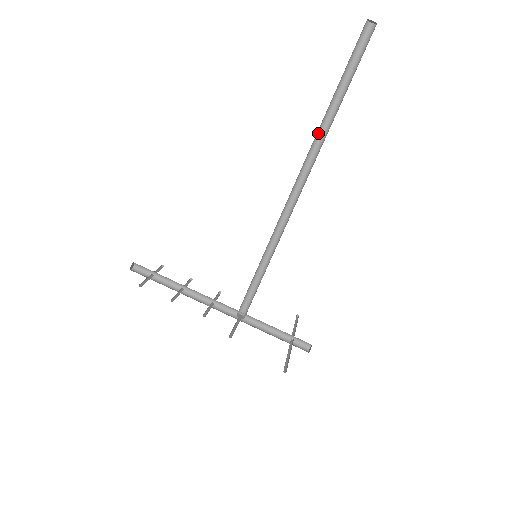
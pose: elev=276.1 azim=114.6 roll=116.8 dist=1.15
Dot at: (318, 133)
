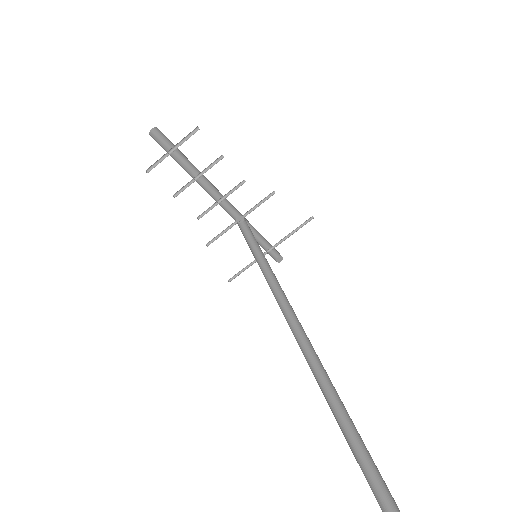
Dot at: occluded
